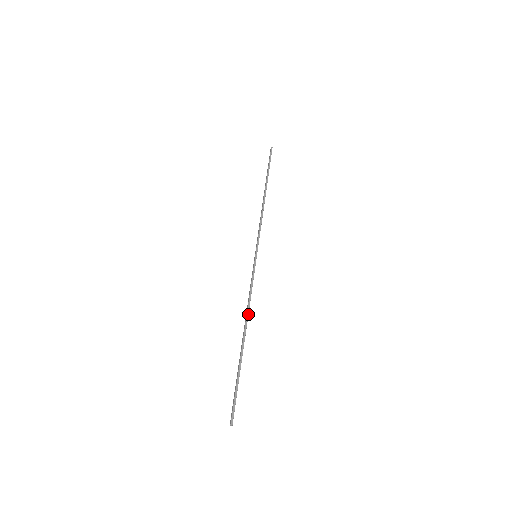
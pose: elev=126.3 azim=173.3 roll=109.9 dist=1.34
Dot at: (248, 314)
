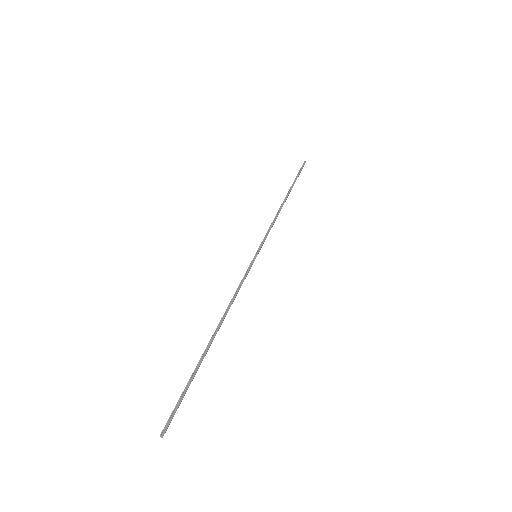
Dot at: (227, 312)
